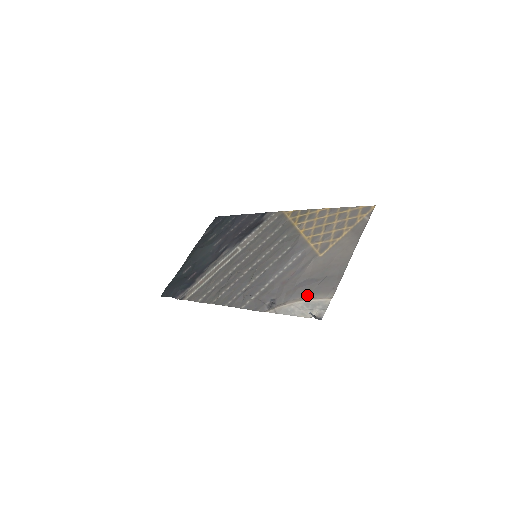
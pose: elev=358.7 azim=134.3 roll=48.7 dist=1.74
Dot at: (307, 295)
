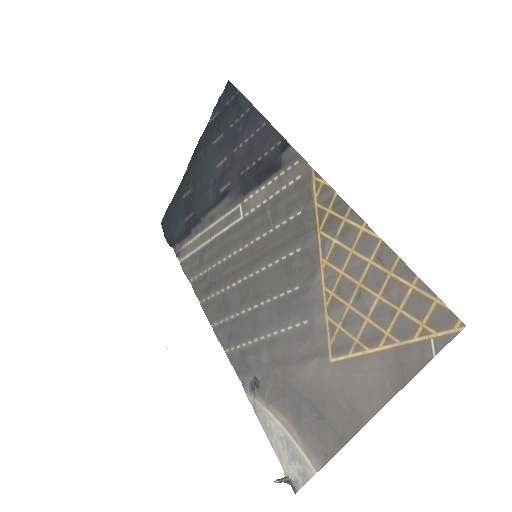
Dot at: (293, 423)
